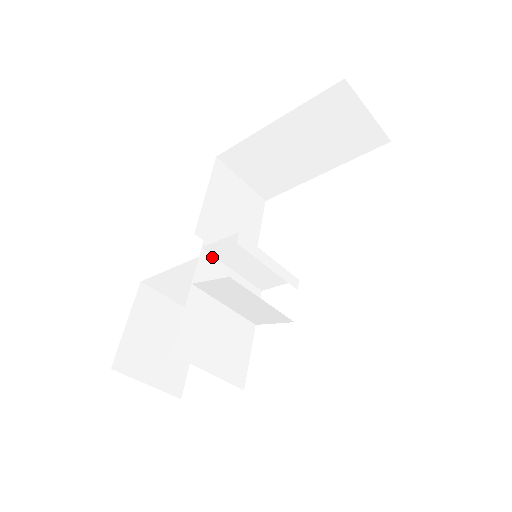
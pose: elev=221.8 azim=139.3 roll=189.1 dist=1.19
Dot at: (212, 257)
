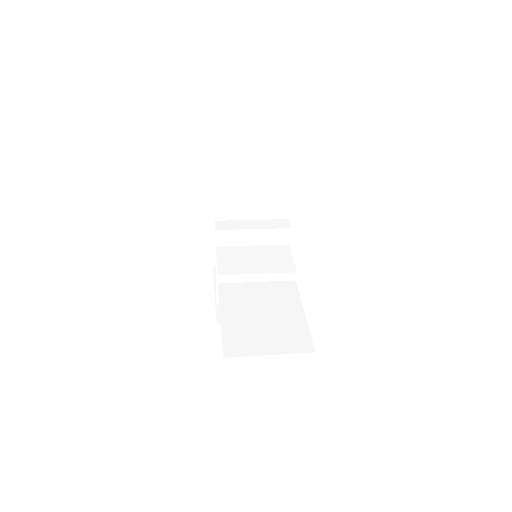
Dot at: (228, 247)
